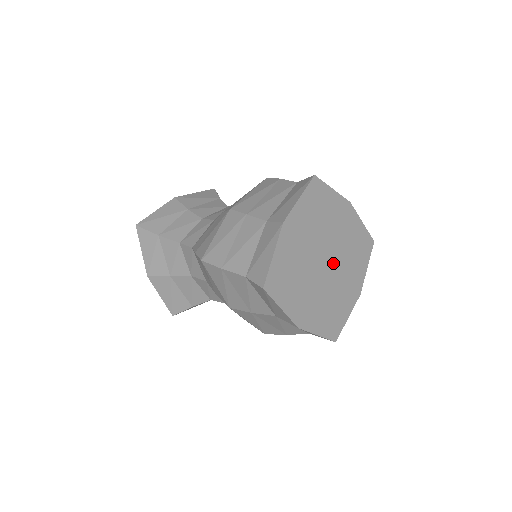
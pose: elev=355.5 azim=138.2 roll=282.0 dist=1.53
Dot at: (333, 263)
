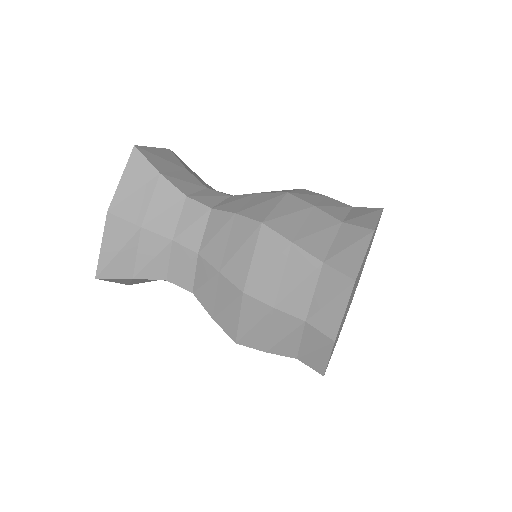
Dot at: occluded
